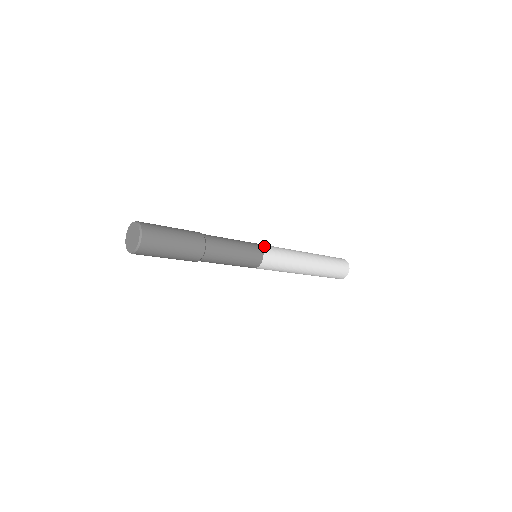
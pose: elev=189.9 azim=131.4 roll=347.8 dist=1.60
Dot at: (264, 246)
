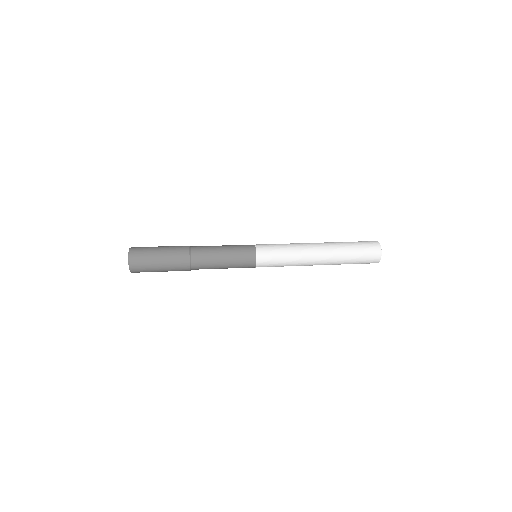
Dot at: (260, 256)
